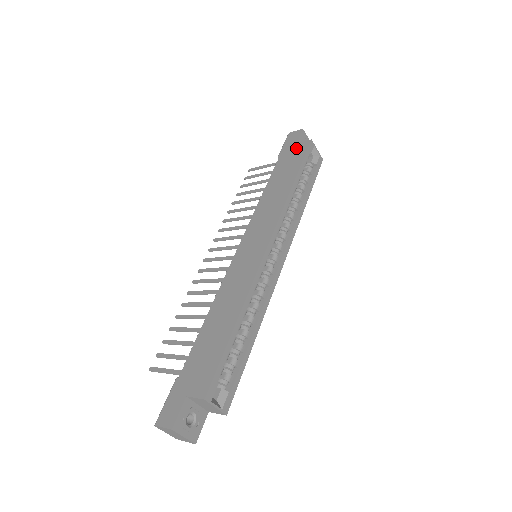
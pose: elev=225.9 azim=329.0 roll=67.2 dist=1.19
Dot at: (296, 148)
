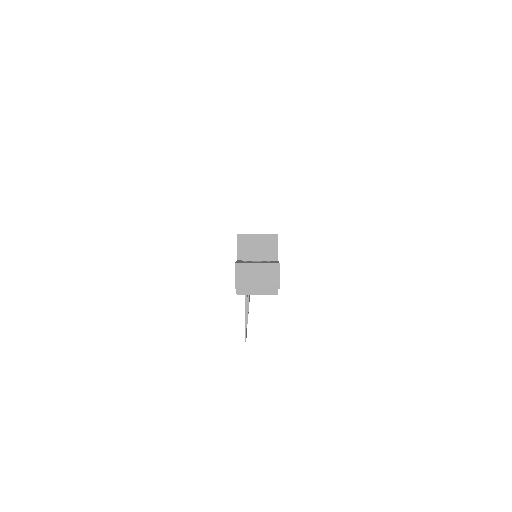
Dot at: occluded
